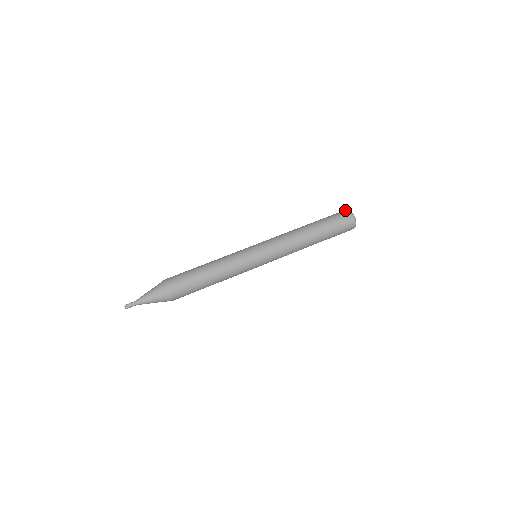
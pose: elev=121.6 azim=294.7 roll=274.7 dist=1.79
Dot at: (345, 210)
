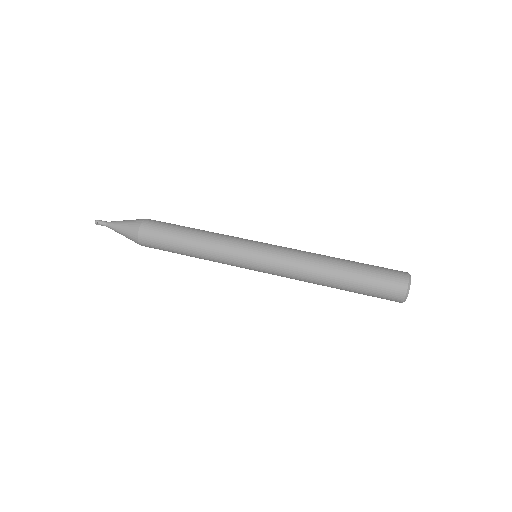
Dot at: occluded
